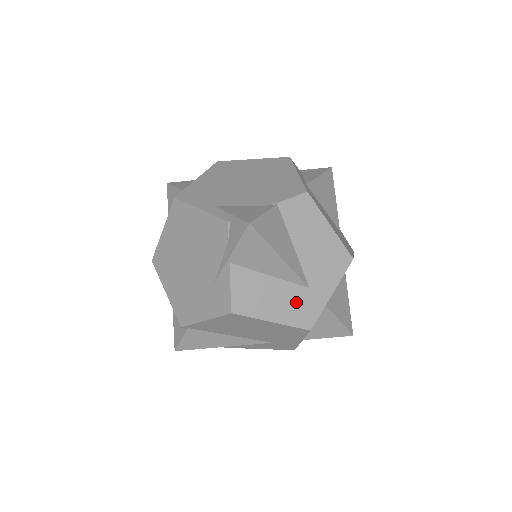
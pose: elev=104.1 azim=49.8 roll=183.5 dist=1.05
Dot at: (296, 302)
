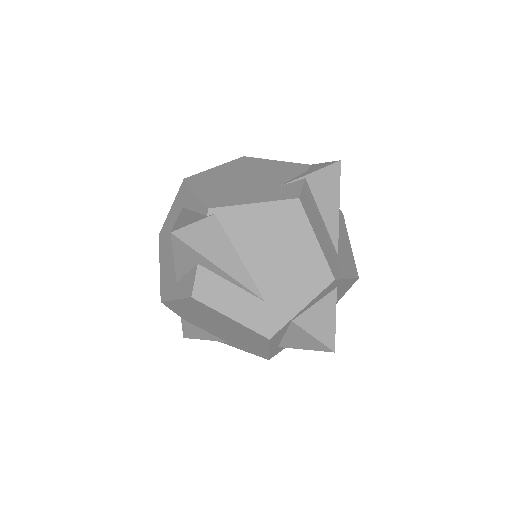
Dot at: (331, 251)
